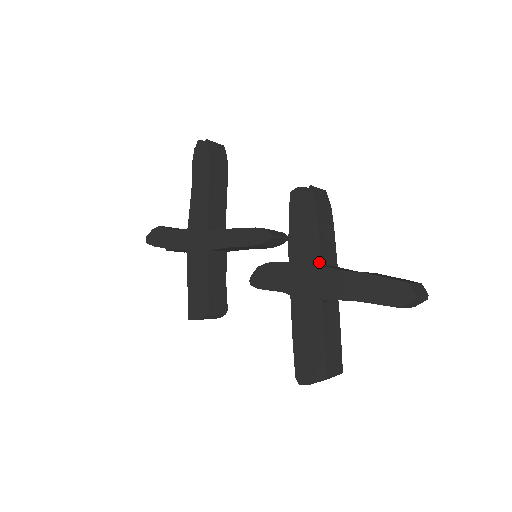
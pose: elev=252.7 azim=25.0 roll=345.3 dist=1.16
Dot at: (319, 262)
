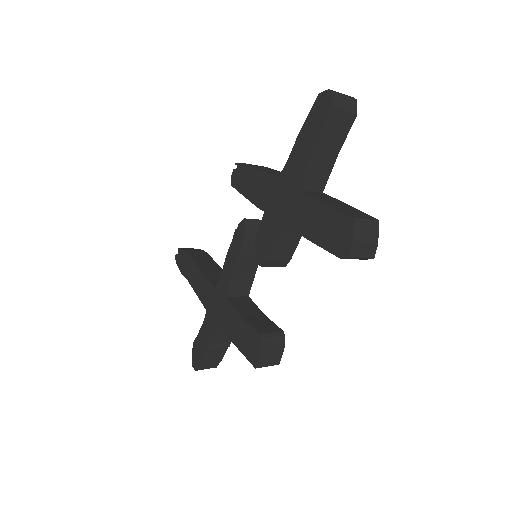
Dot at: (275, 179)
